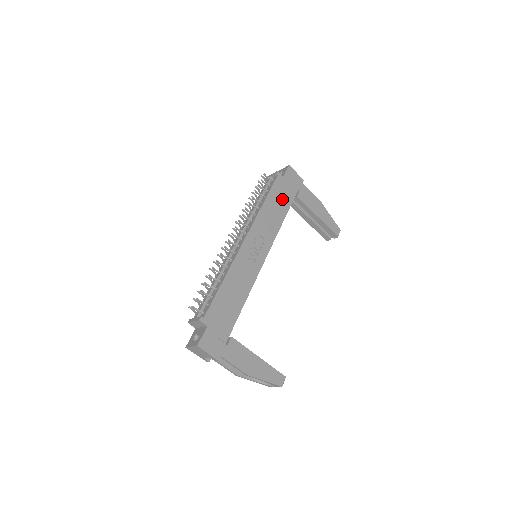
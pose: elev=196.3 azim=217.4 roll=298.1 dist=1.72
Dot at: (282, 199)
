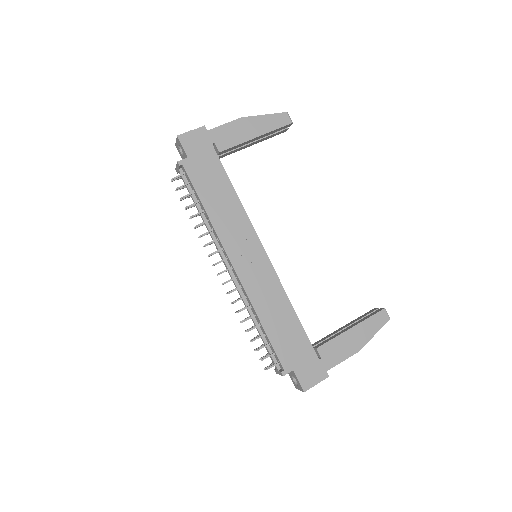
Dot at: (213, 180)
